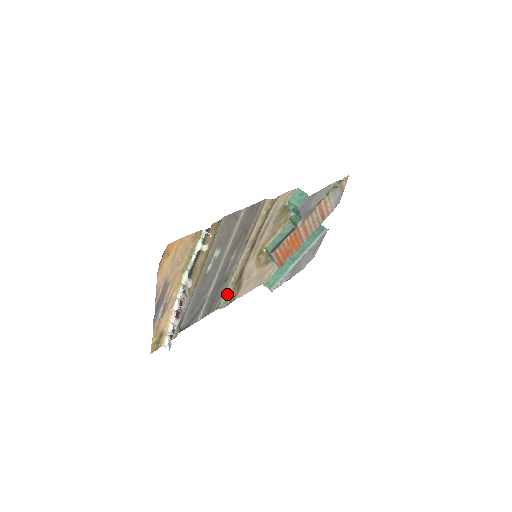
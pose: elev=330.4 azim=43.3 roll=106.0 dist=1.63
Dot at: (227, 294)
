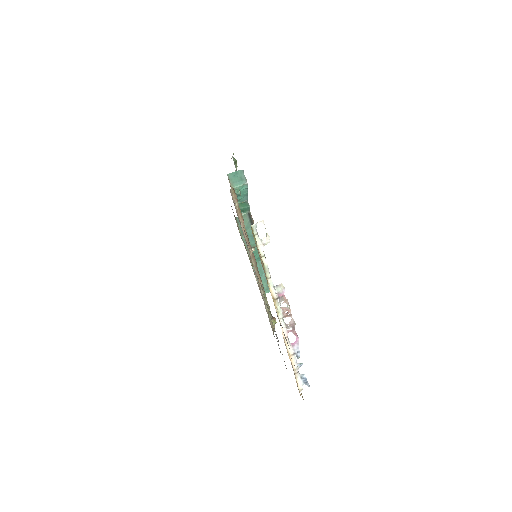
Dot at: (268, 312)
